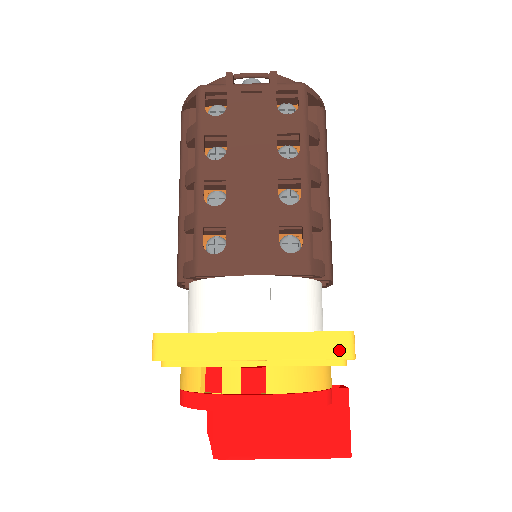
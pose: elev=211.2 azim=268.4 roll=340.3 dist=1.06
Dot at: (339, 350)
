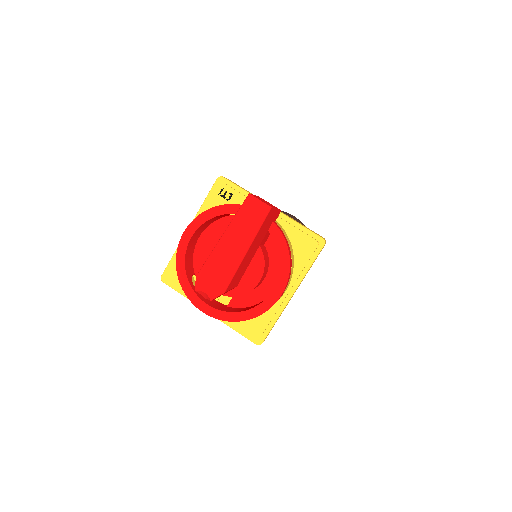
Dot at: (215, 184)
